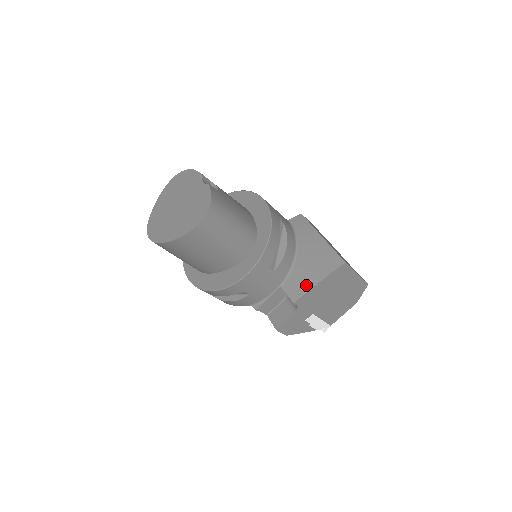
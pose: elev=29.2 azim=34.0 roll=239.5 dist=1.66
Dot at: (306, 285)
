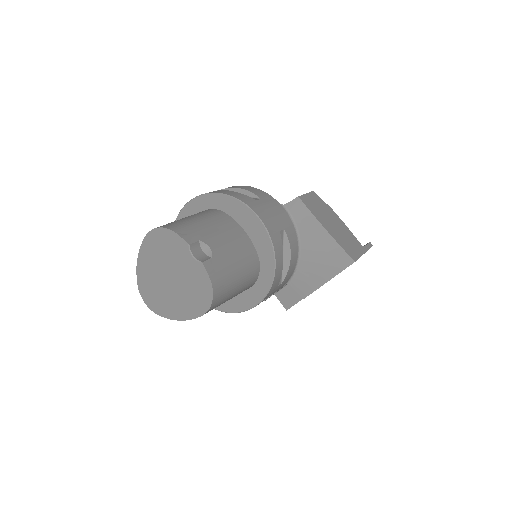
Dot at: (315, 284)
